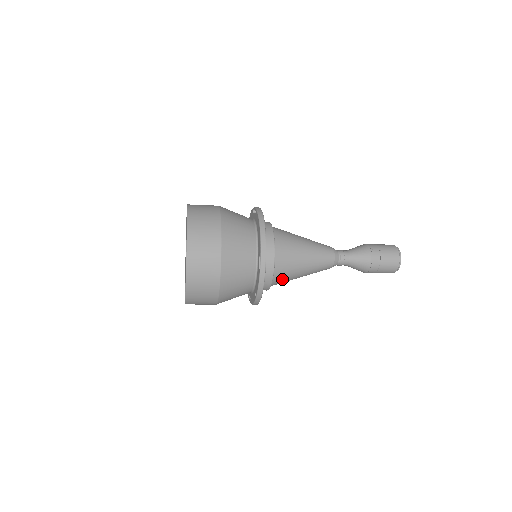
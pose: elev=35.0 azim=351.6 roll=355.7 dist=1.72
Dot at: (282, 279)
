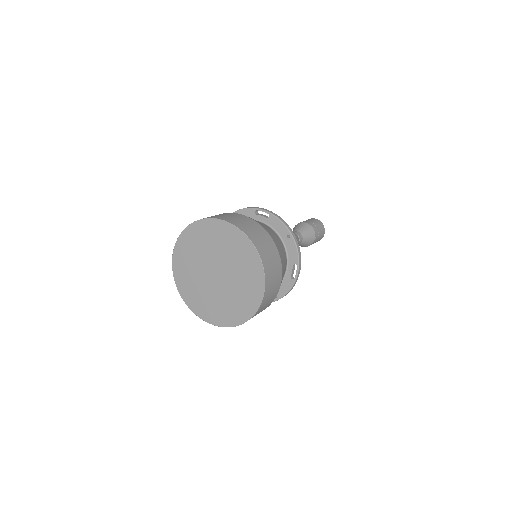
Dot at: occluded
